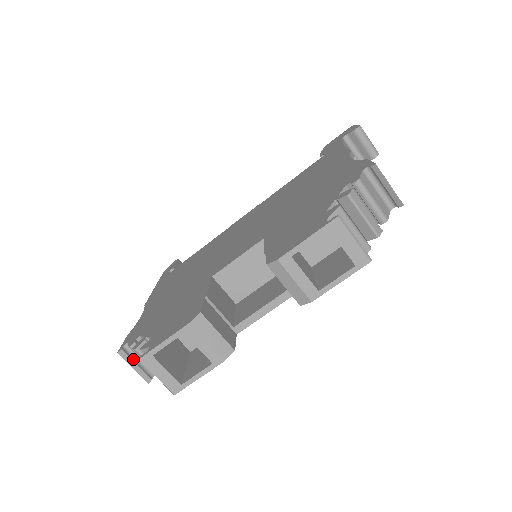
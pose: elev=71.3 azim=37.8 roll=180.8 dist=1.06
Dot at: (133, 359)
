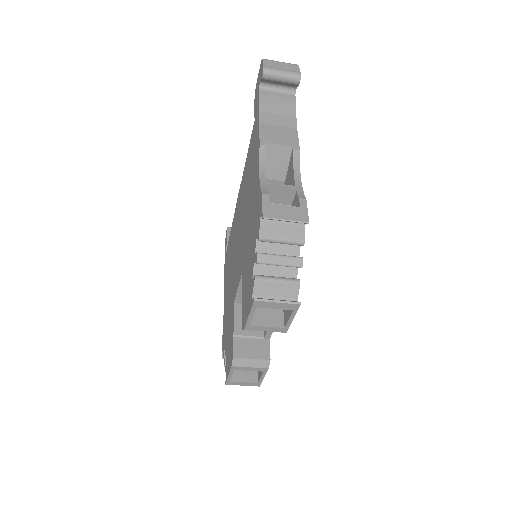
Dot at: occluded
